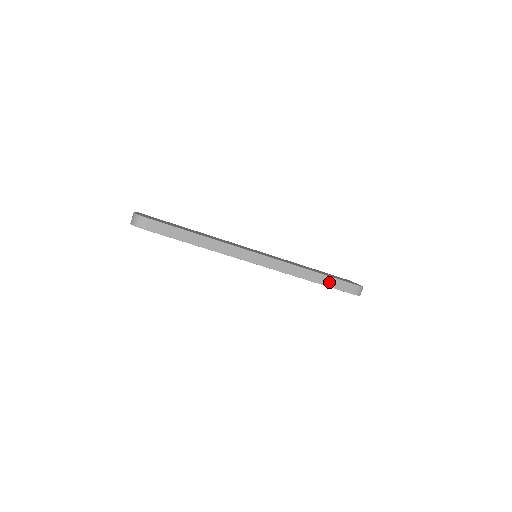
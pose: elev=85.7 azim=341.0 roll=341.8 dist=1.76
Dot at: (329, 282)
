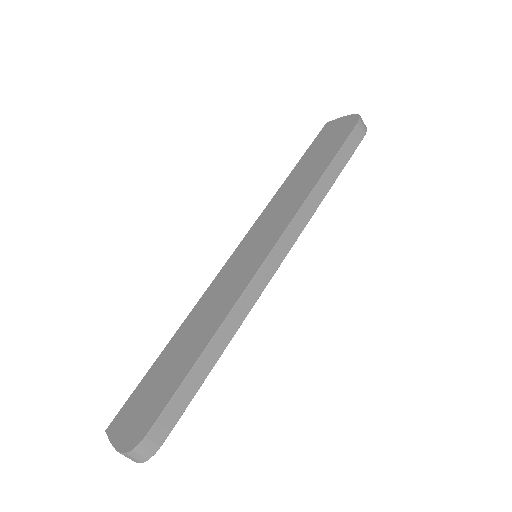
Dot at: (339, 164)
